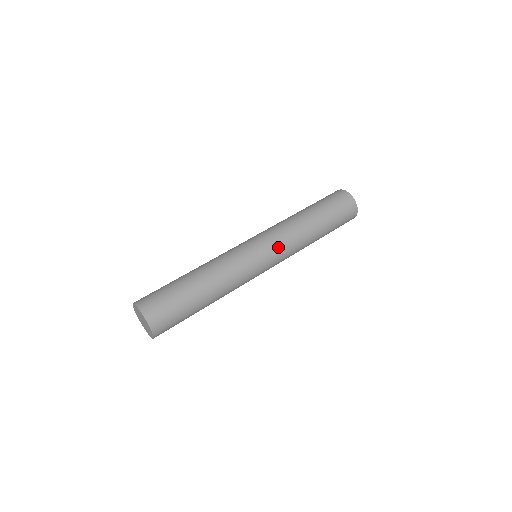
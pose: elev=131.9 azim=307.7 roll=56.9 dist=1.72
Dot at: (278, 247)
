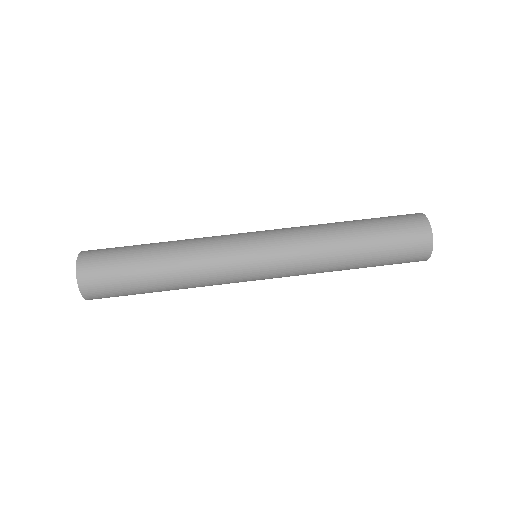
Dot at: (282, 256)
